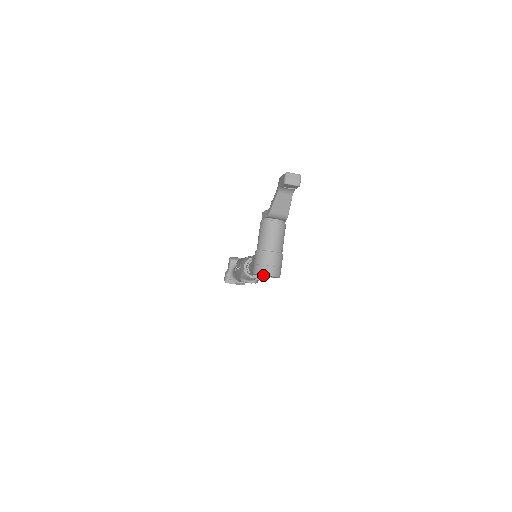
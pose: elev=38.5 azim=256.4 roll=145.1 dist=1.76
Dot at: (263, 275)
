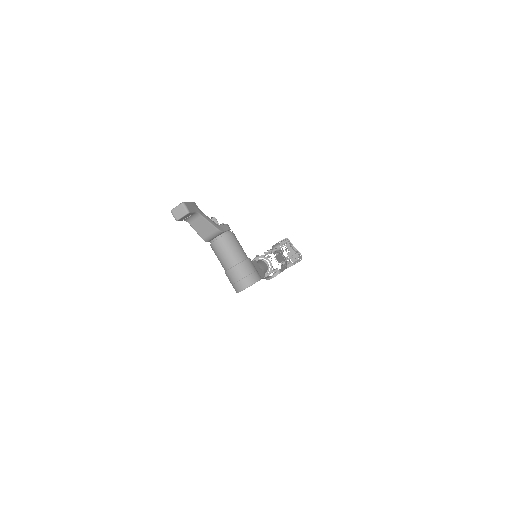
Dot at: occluded
